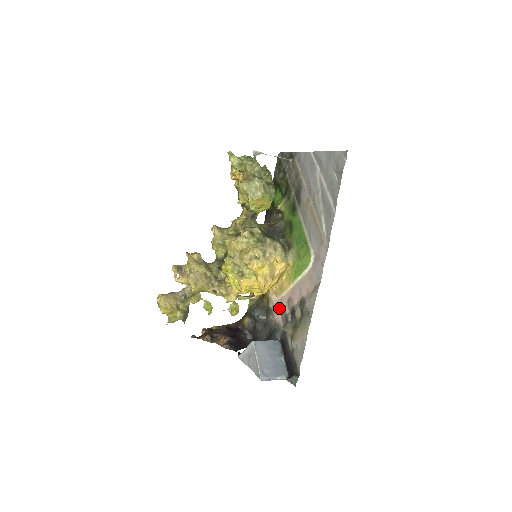
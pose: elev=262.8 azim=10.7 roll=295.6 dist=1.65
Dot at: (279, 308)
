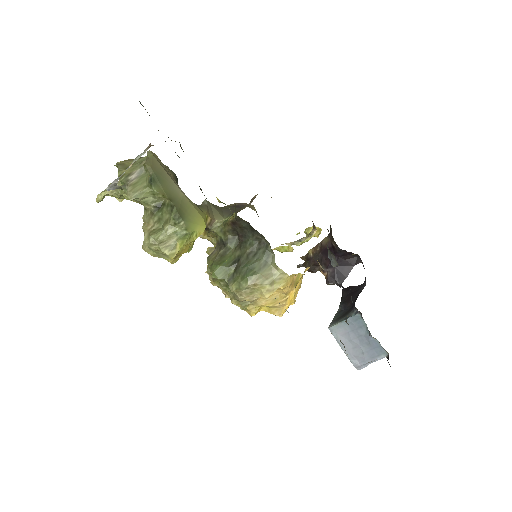
Dot at: occluded
